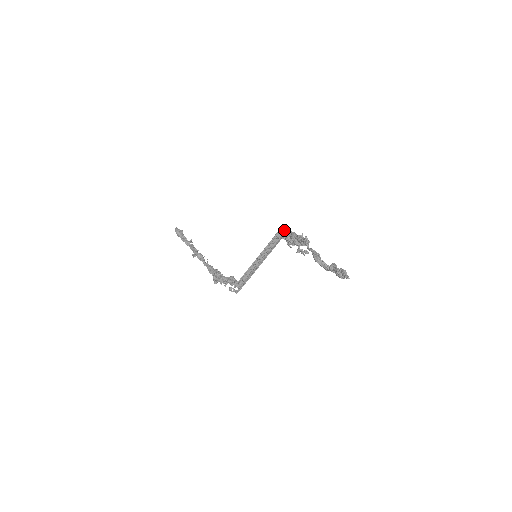
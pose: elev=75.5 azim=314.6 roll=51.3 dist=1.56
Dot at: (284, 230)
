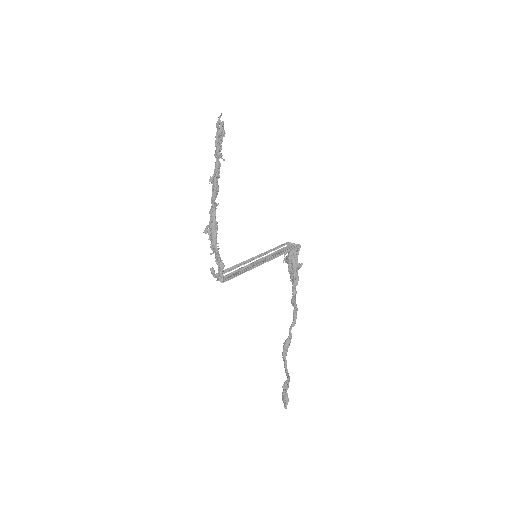
Dot at: (296, 248)
